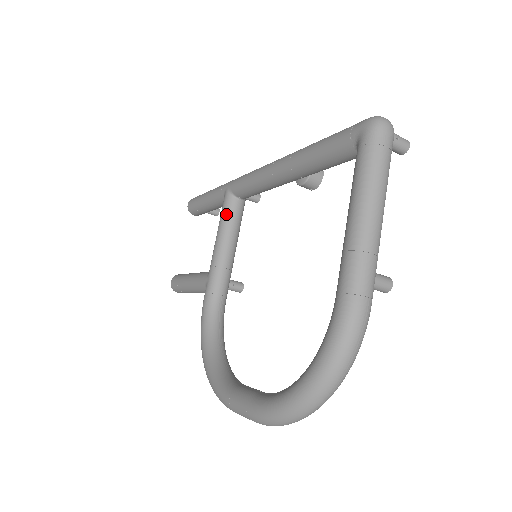
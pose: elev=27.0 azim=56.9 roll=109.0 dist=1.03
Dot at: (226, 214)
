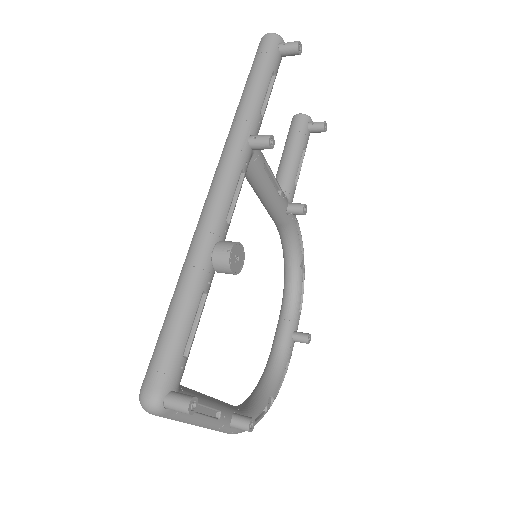
Dot at: occluded
